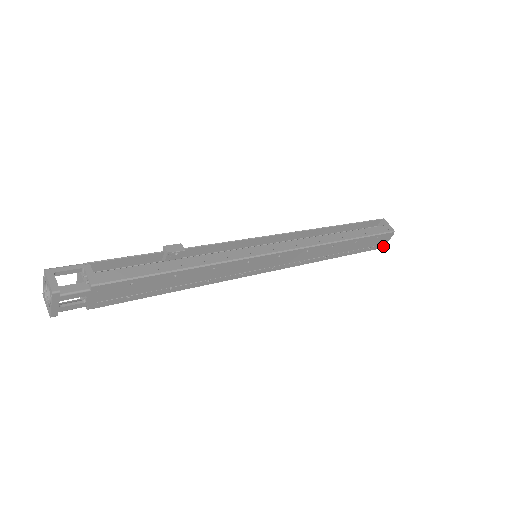
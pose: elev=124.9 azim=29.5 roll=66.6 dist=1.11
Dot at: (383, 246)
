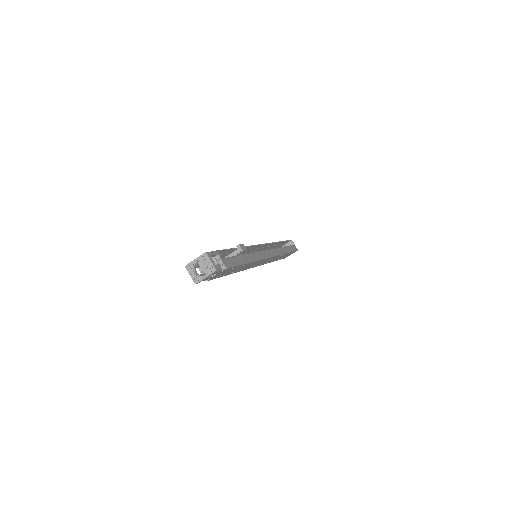
Dot at: occluded
